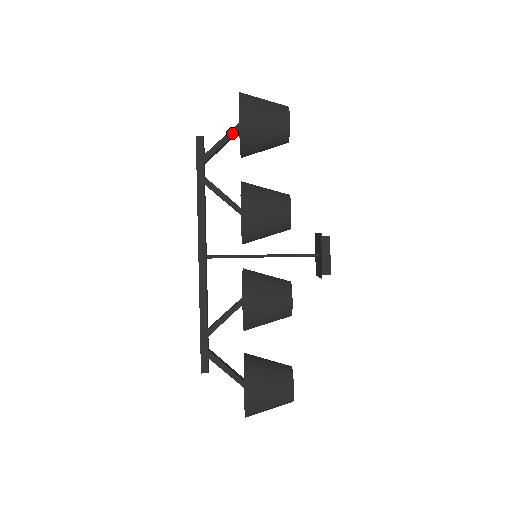
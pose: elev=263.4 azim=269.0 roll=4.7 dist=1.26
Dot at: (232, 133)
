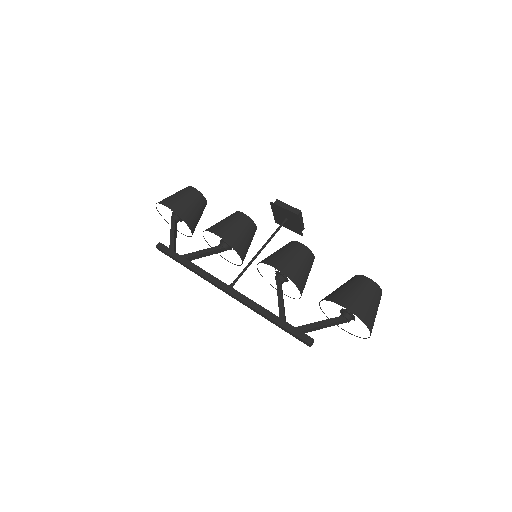
Dot at: (173, 225)
